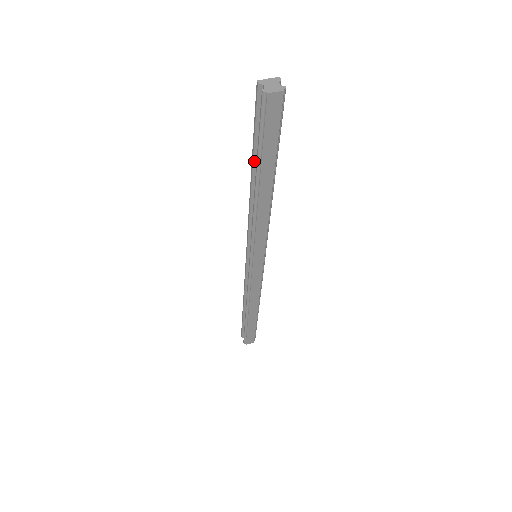
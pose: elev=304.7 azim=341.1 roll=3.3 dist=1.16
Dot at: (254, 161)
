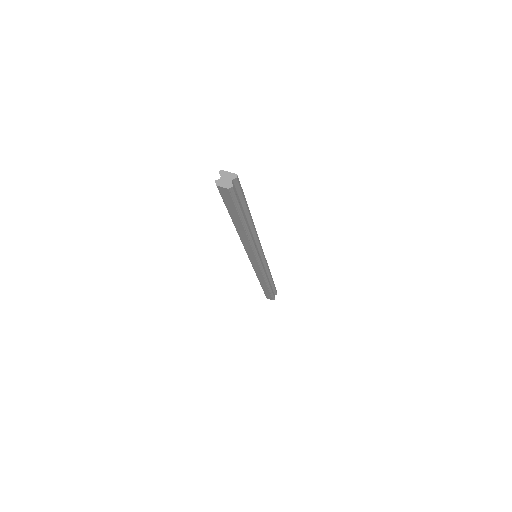
Dot at: occluded
